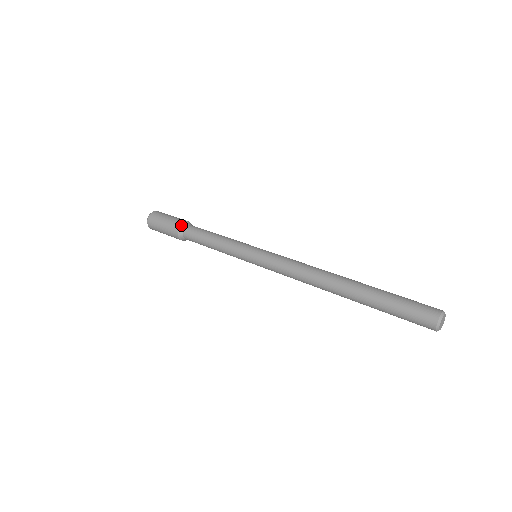
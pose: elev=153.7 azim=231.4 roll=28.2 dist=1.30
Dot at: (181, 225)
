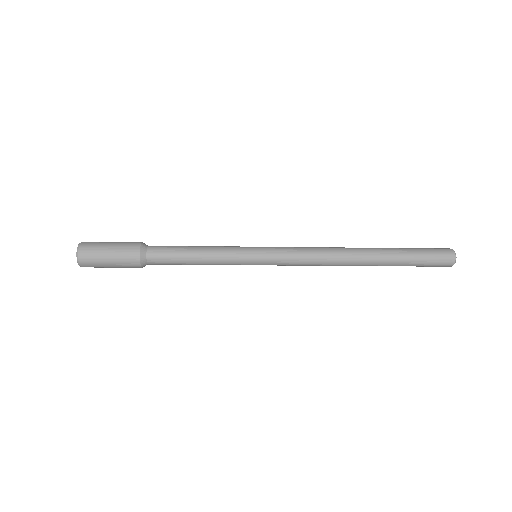
Dot at: occluded
